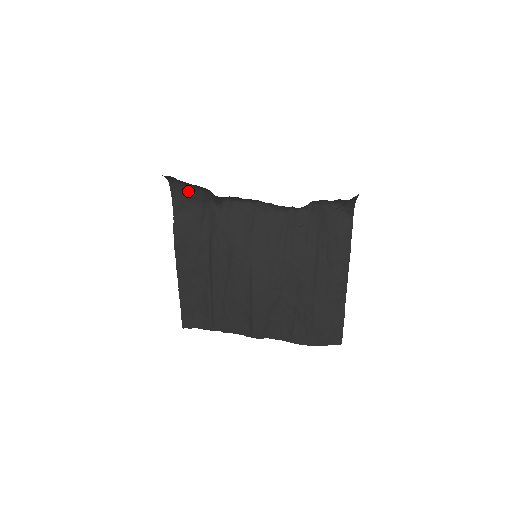
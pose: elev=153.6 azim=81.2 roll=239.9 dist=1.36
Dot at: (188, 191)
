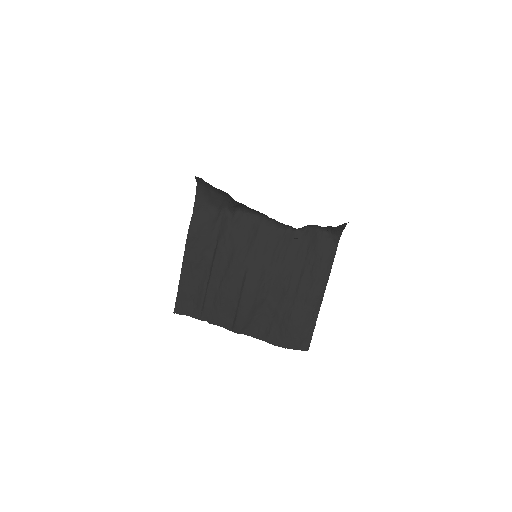
Dot at: (210, 195)
